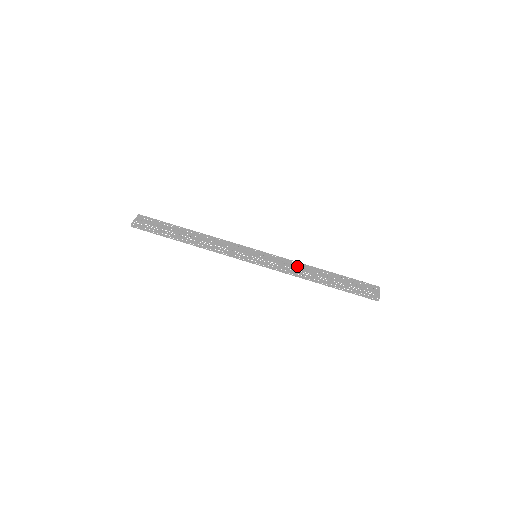
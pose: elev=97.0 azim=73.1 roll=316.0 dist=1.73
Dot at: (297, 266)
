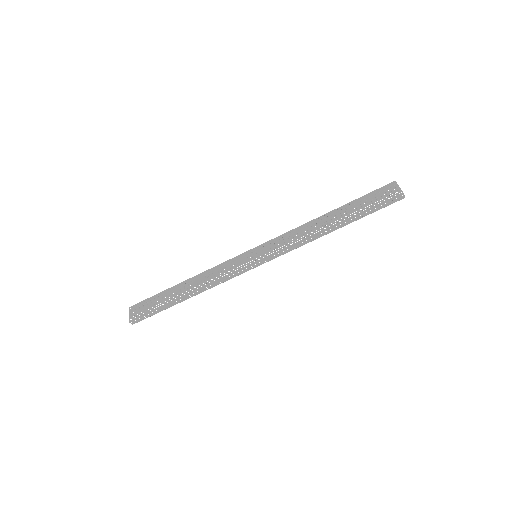
Dot at: (300, 232)
